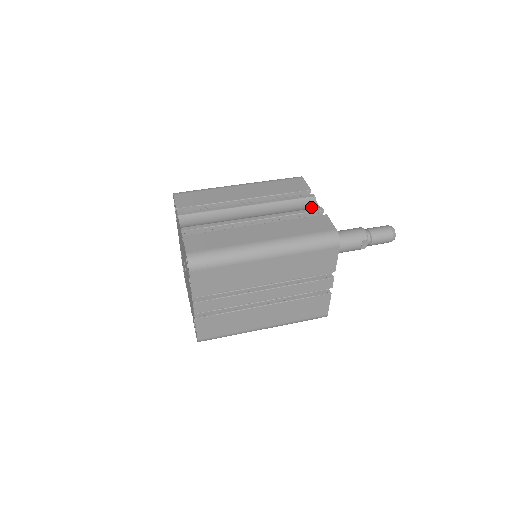
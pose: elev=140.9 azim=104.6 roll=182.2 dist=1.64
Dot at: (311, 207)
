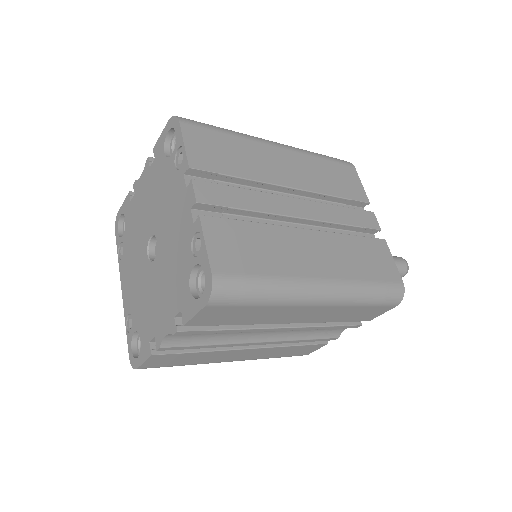
Dot at: occluded
